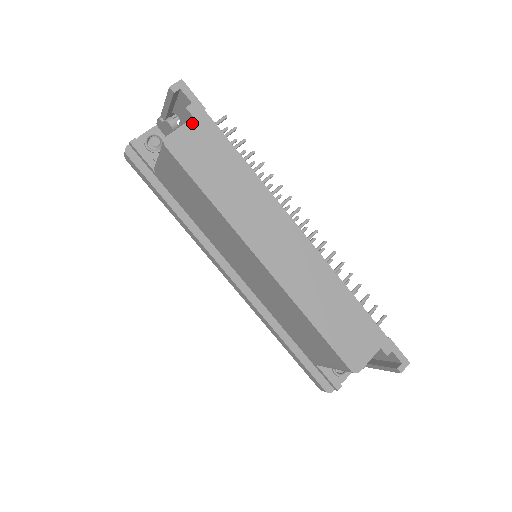
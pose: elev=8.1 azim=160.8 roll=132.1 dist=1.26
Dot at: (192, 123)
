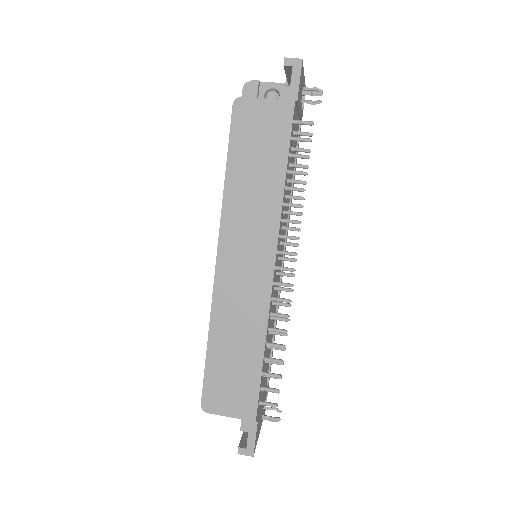
Dot at: (273, 103)
